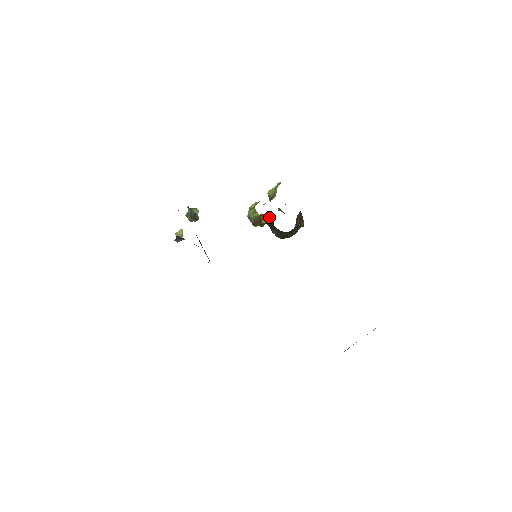
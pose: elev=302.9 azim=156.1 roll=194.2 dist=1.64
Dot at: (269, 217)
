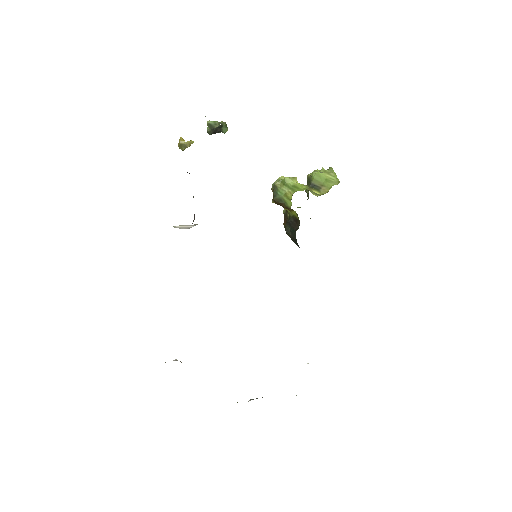
Dot at: (298, 219)
